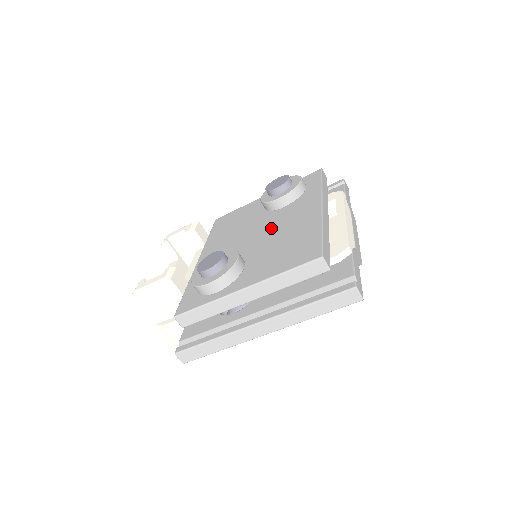
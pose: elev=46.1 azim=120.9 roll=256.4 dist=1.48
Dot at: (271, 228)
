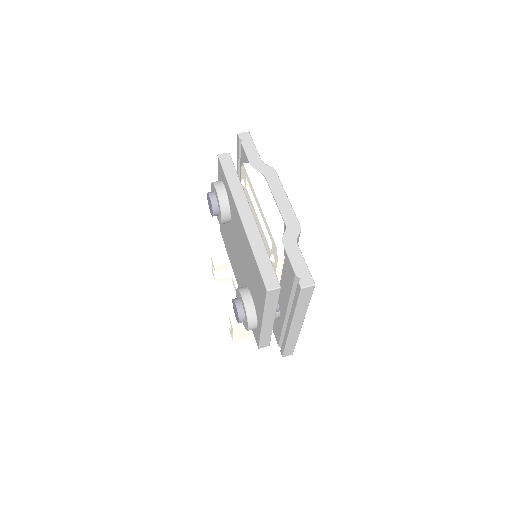
Dot at: (239, 248)
